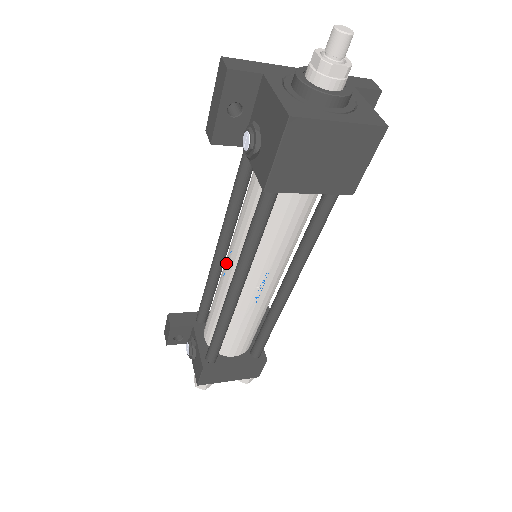
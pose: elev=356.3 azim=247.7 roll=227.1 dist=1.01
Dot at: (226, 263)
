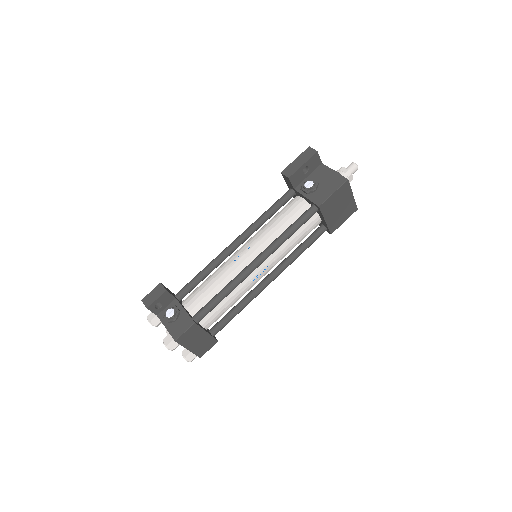
Dot at: (244, 251)
